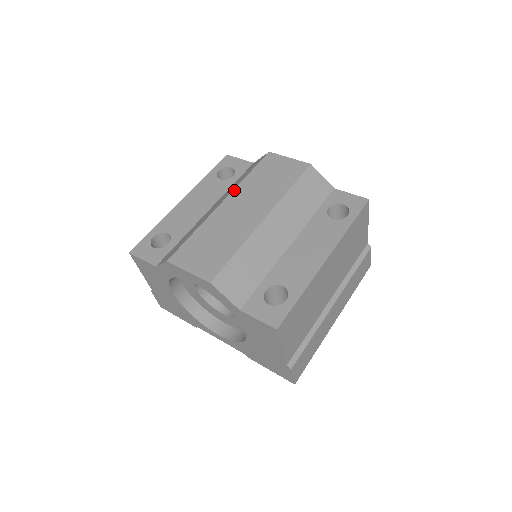
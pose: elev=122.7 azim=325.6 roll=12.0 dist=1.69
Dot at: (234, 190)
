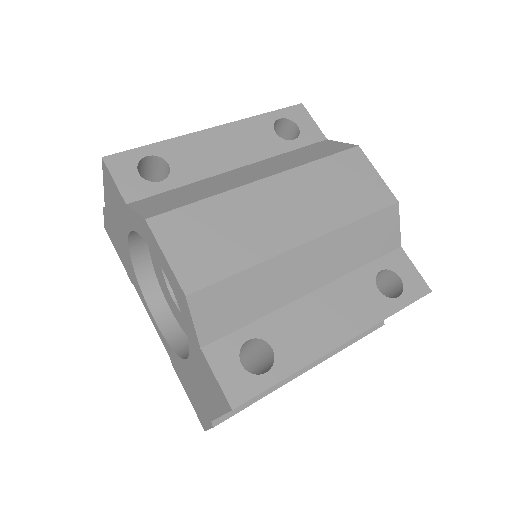
Dot at: (288, 171)
